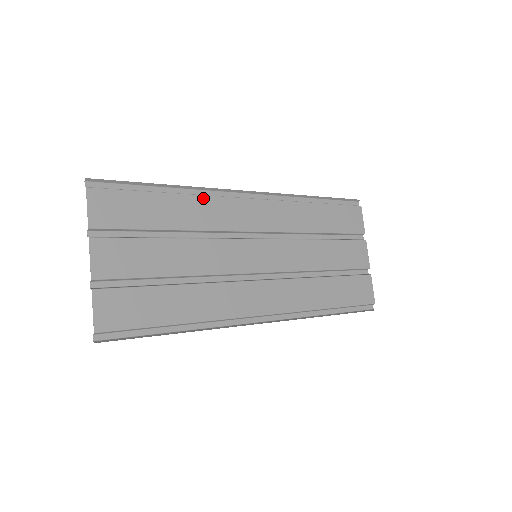
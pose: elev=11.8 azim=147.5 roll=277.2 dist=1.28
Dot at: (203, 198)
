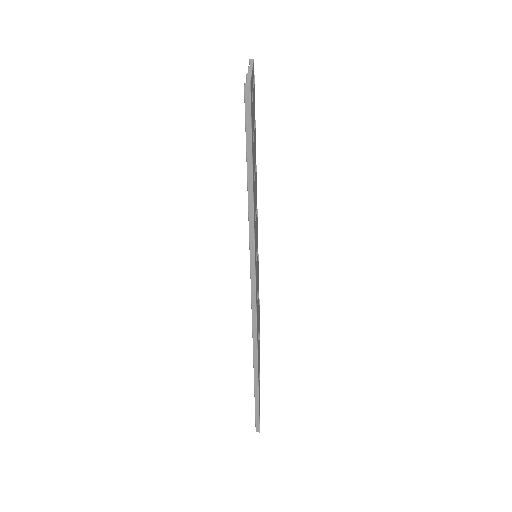
Dot at: (256, 179)
